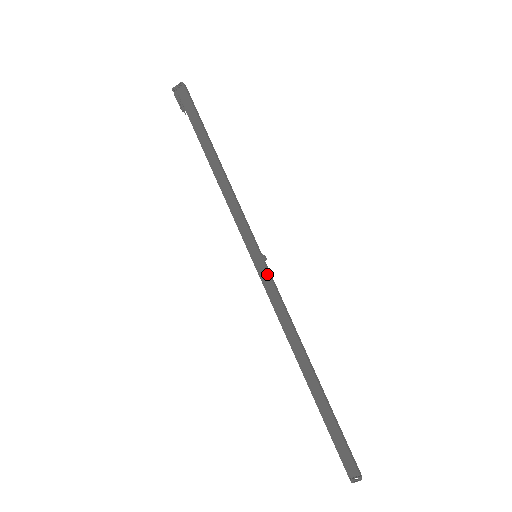
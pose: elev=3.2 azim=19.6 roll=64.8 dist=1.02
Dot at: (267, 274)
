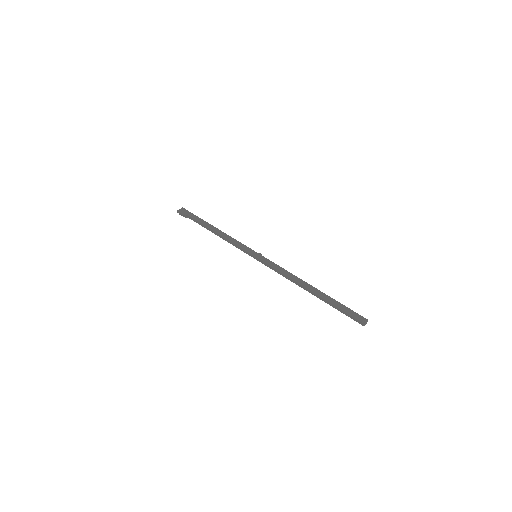
Dot at: (266, 259)
